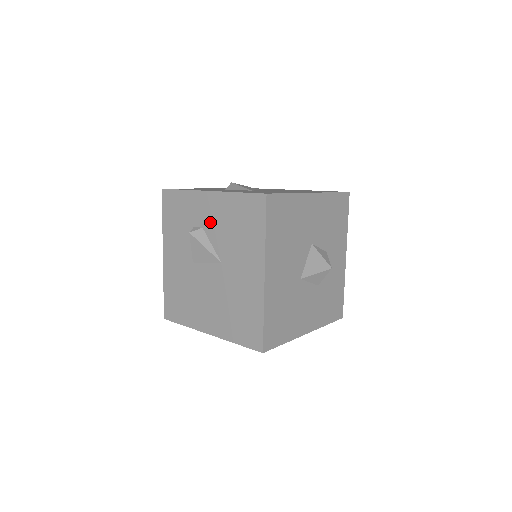
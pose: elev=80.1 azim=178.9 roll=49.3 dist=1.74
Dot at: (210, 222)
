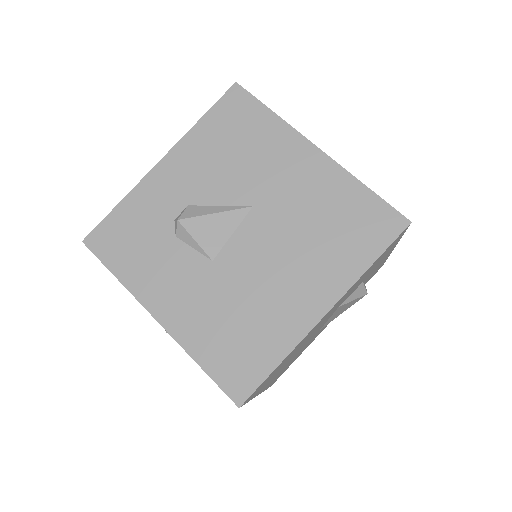
Dot at: (193, 186)
